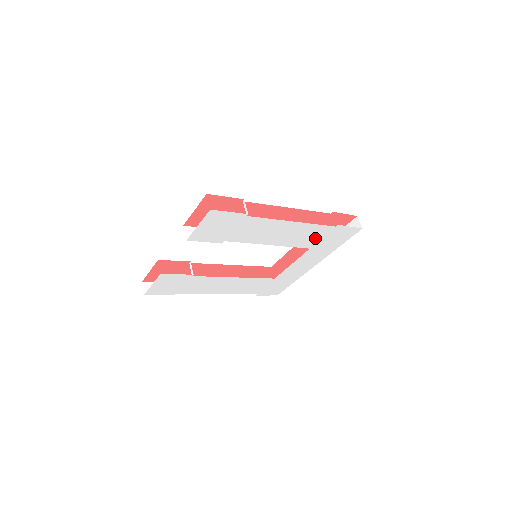
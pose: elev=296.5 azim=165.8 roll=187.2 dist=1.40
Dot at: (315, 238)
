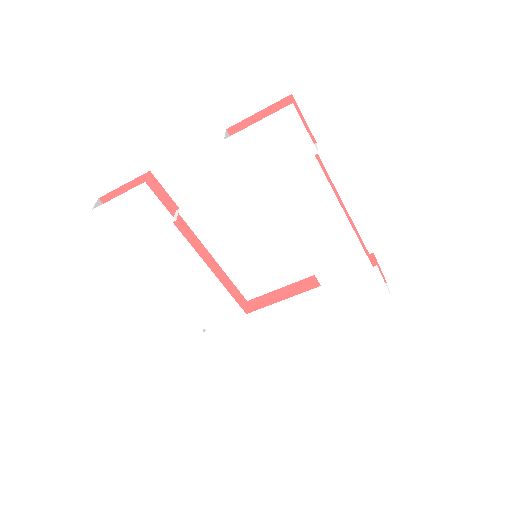
Dot at: (340, 270)
